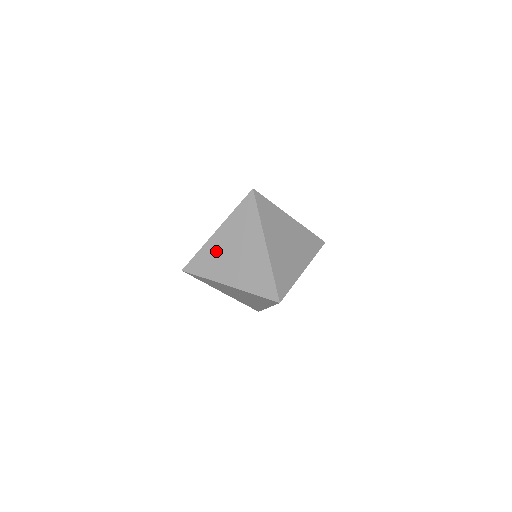
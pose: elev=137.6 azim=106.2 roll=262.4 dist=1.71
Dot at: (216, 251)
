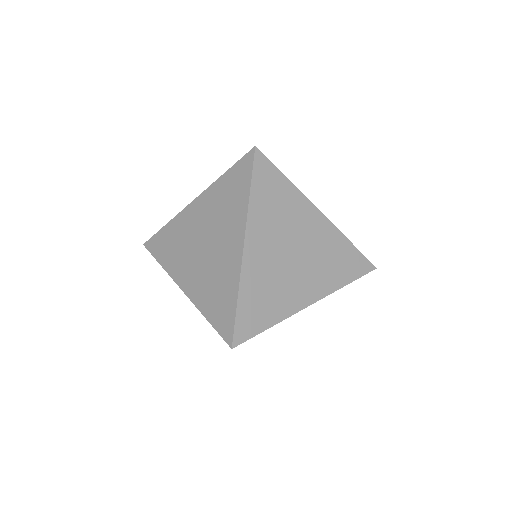
Dot at: (184, 231)
